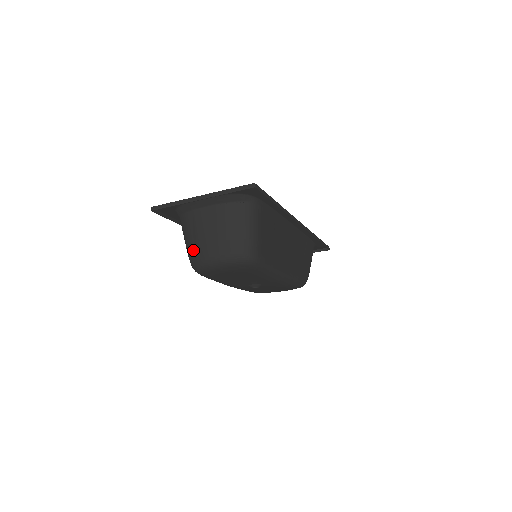
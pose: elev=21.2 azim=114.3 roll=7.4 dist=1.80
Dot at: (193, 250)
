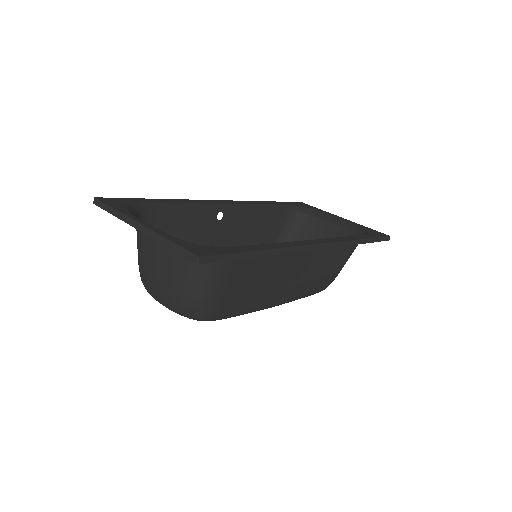
Dot at: (139, 270)
